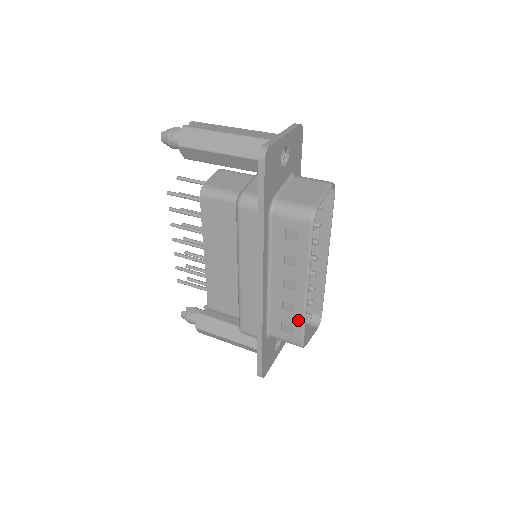
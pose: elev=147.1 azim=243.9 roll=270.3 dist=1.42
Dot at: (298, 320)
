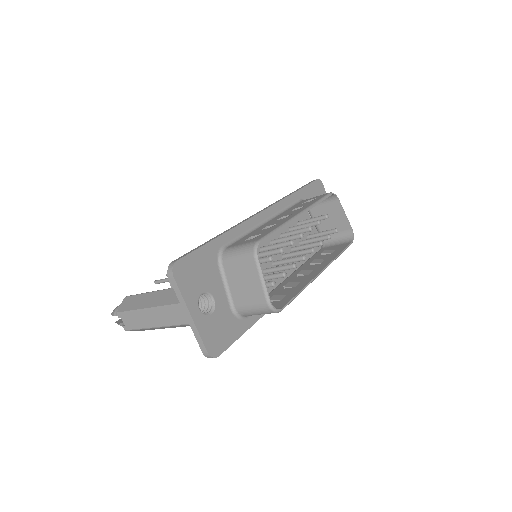
Dot at: (272, 229)
